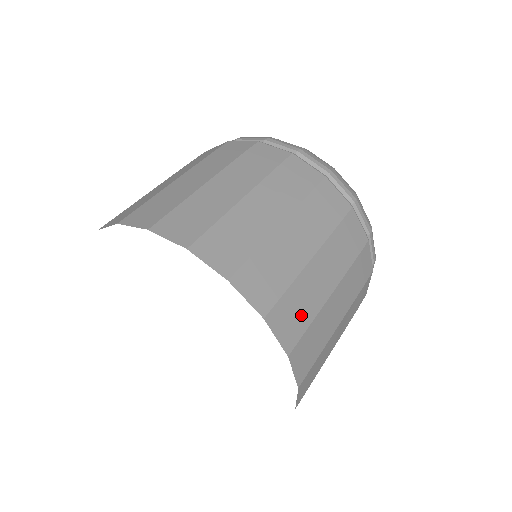
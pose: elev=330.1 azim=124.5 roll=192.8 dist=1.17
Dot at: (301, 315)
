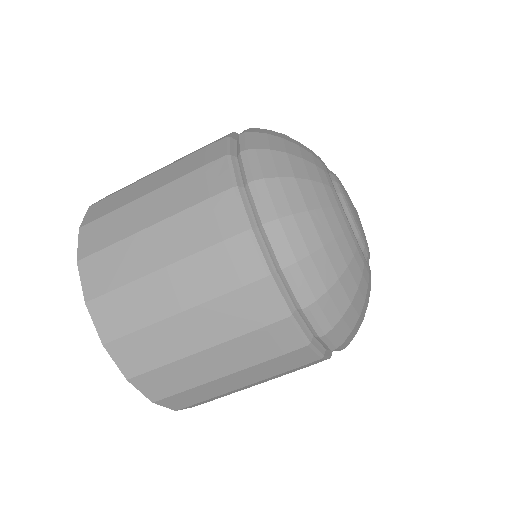
Dot at: (150, 356)
